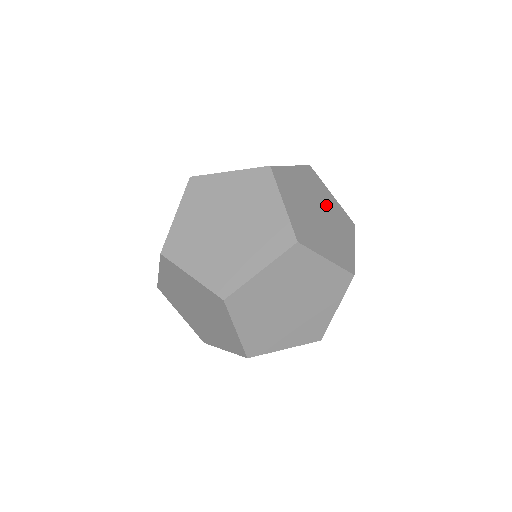
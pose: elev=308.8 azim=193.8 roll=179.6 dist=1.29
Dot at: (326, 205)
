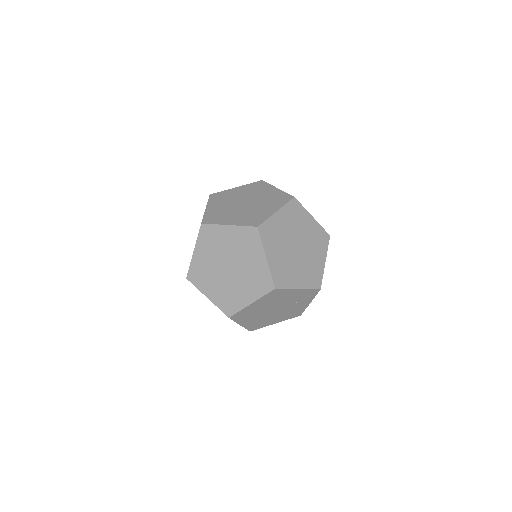
Dot at: occluded
